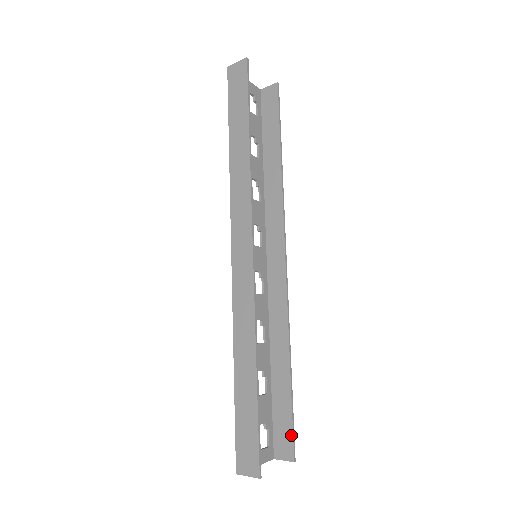
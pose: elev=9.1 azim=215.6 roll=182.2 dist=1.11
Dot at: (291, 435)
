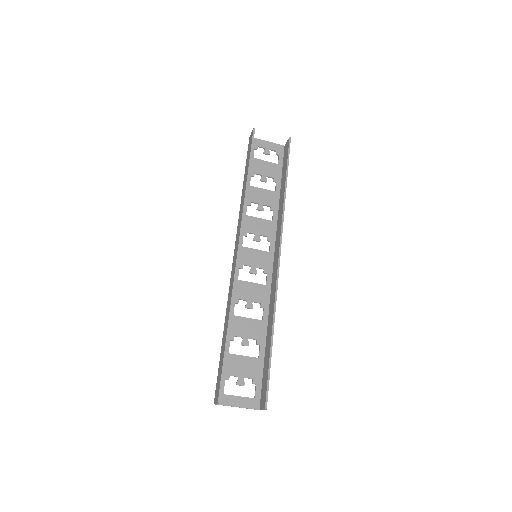
Dot at: (266, 388)
